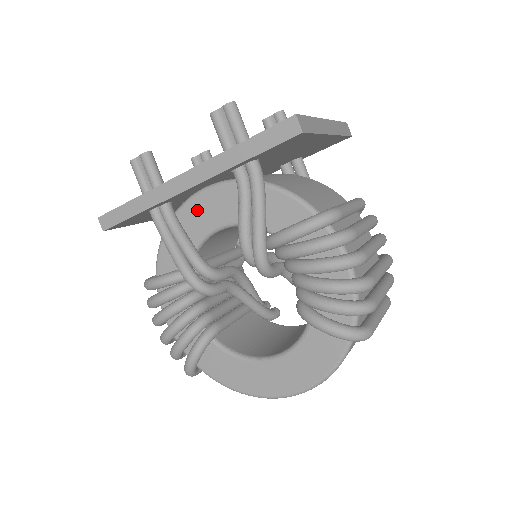
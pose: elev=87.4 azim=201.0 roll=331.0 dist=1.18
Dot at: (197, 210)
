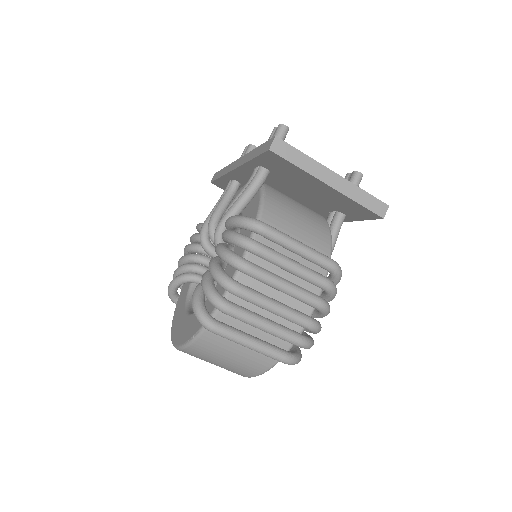
Dot at: occluded
